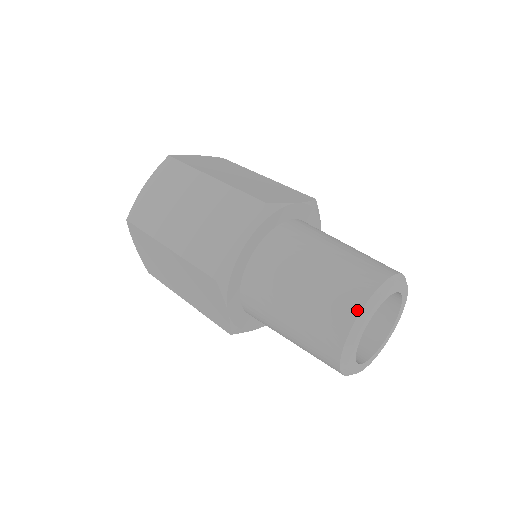
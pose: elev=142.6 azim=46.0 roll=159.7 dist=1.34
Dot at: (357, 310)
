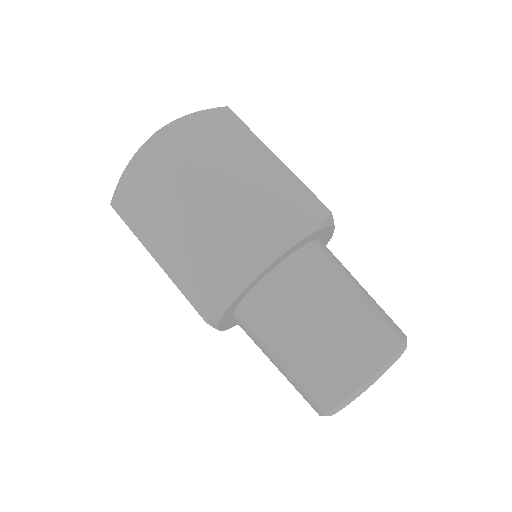
Dot at: (342, 397)
